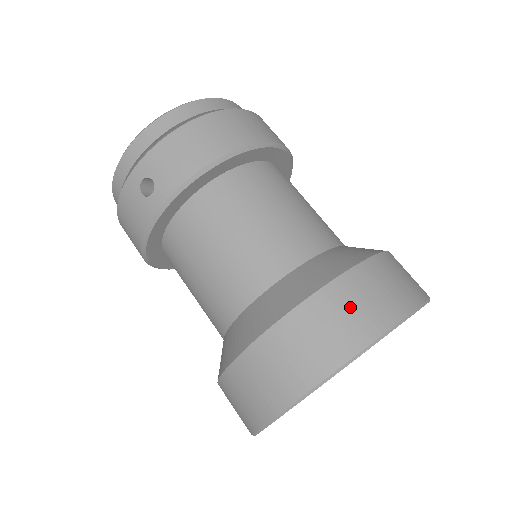
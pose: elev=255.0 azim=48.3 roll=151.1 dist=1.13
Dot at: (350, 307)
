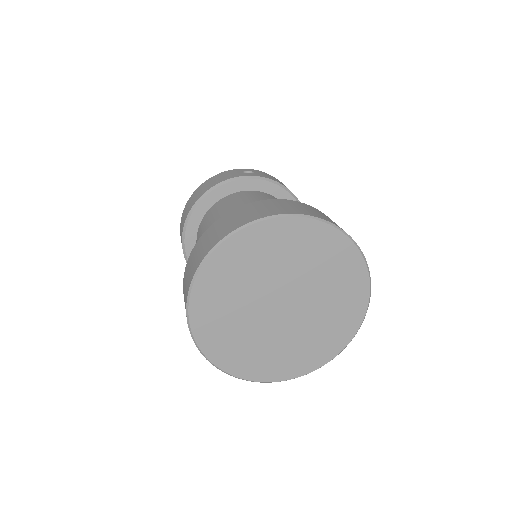
Dot at: (187, 276)
